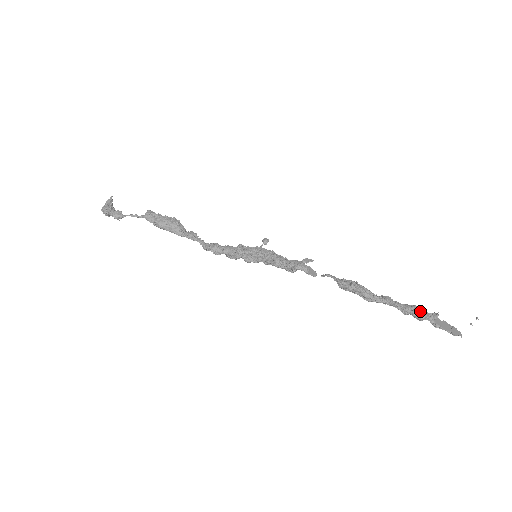
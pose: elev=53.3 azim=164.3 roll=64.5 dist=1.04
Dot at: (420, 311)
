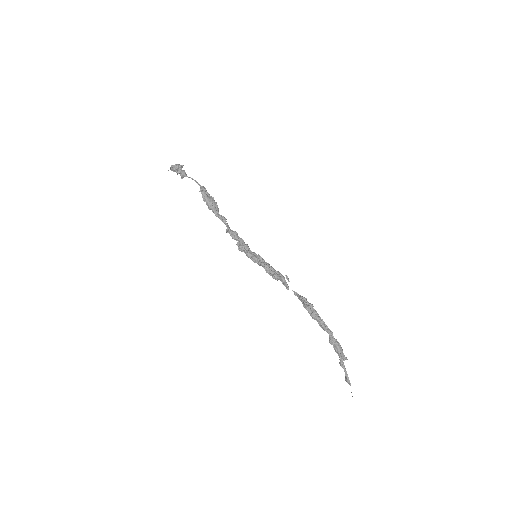
Dot at: occluded
